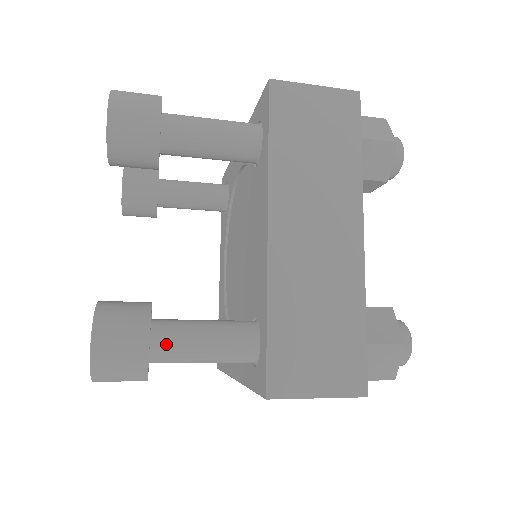
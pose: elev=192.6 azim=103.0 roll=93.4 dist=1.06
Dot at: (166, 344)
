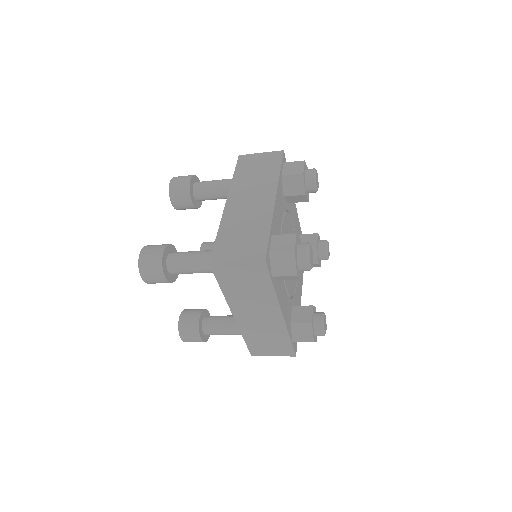
Dot at: (210, 334)
